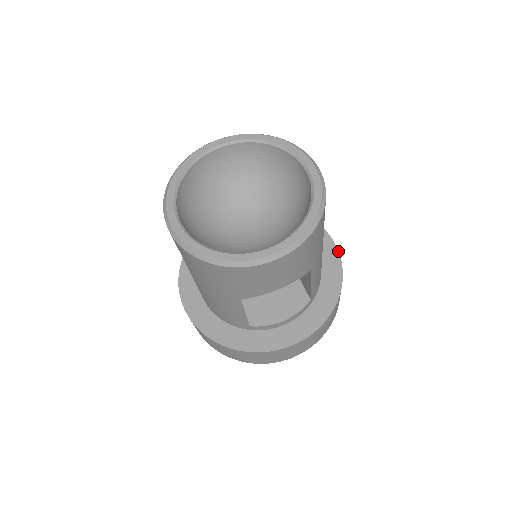
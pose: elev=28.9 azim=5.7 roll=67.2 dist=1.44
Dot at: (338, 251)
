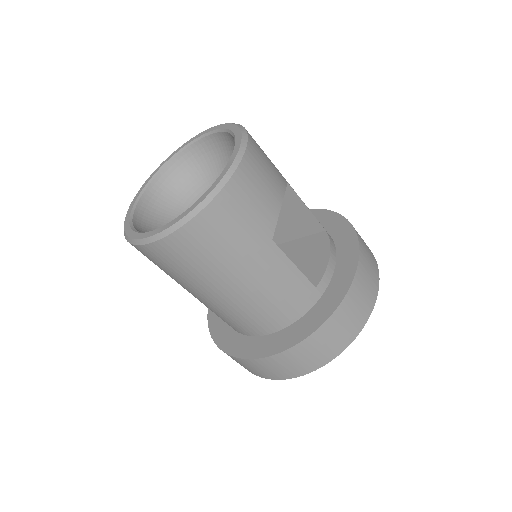
Dot at: occluded
